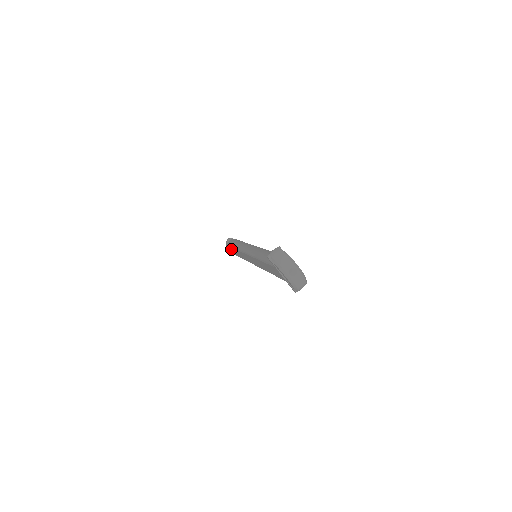
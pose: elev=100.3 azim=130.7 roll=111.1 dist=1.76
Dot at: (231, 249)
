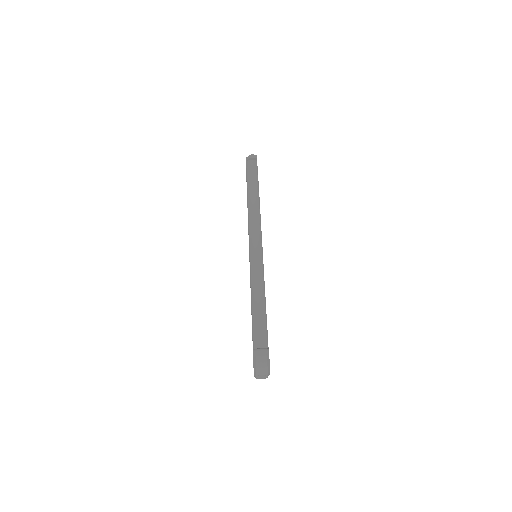
Dot at: occluded
